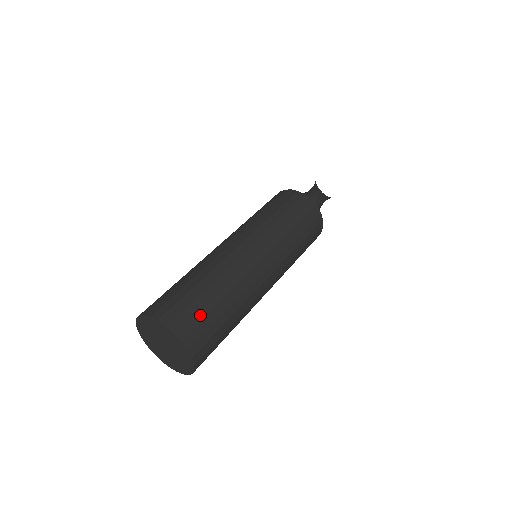
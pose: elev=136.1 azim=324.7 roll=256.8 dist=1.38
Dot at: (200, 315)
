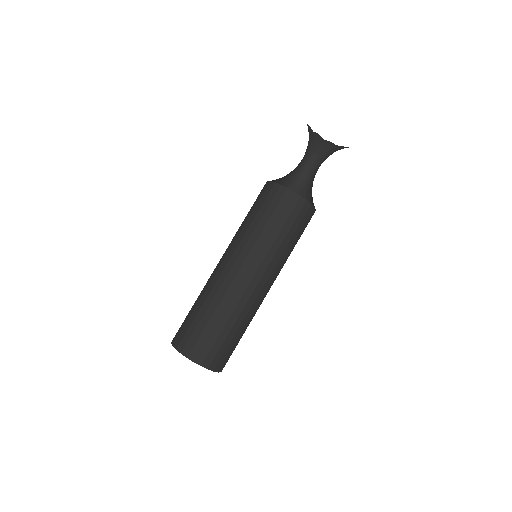
Dot at: (210, 342)
